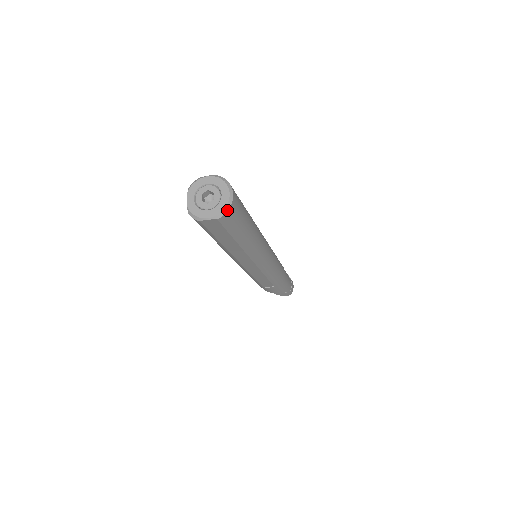
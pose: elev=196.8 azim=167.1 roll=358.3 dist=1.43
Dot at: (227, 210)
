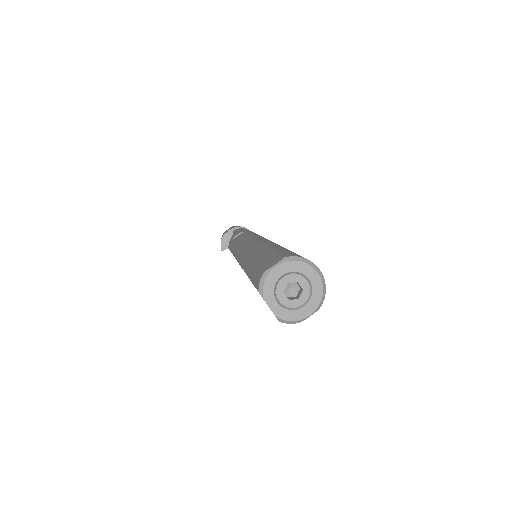
Dot at: (325, 292)
